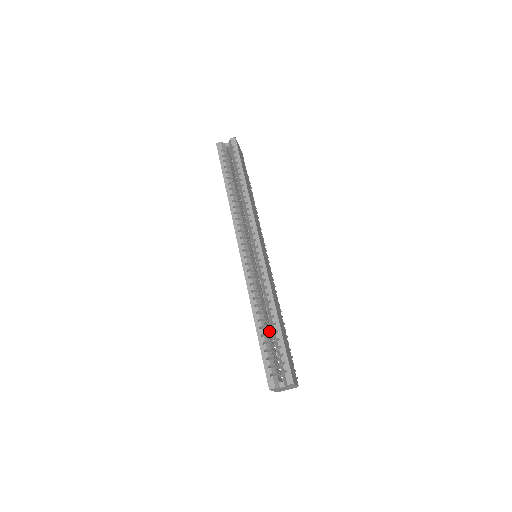
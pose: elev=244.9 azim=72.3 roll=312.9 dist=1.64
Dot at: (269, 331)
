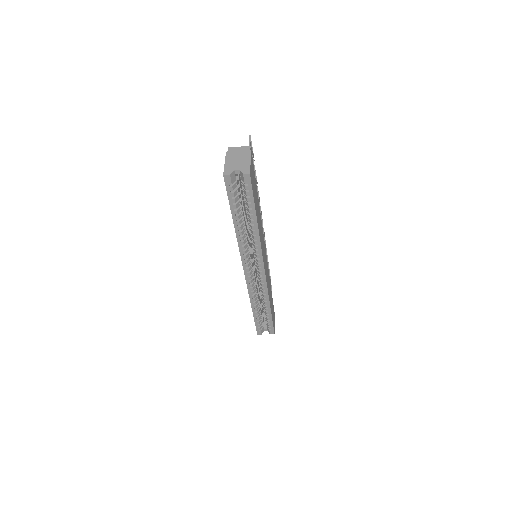
Dot at: (260, 300)
